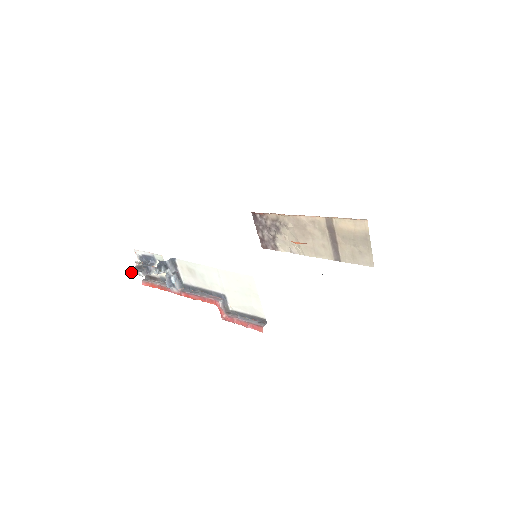
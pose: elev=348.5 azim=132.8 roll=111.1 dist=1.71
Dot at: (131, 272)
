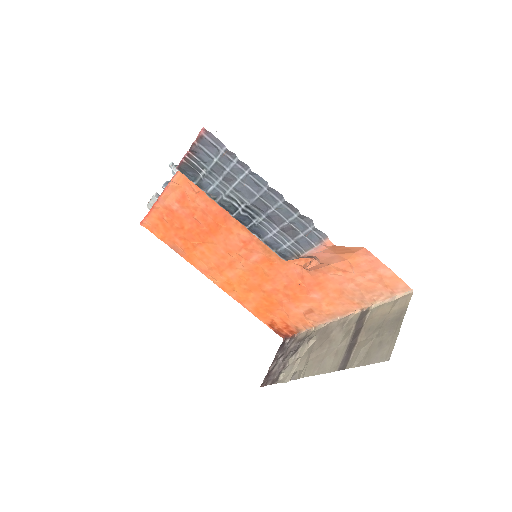
Dot at: (148, 203)
